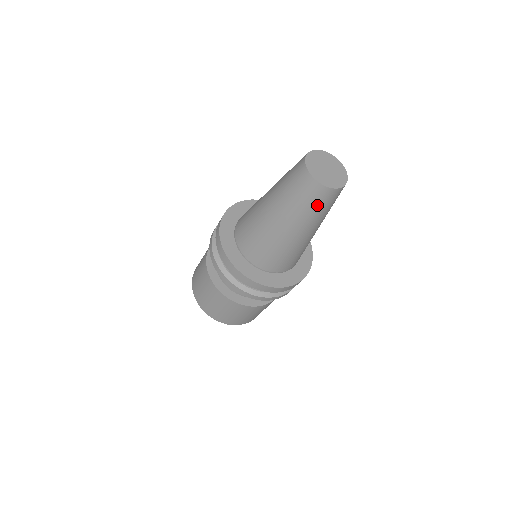
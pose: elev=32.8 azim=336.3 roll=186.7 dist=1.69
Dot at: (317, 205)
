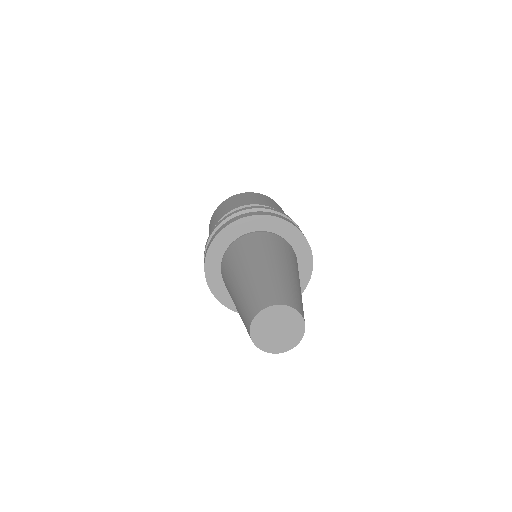
Dot at: occluded
